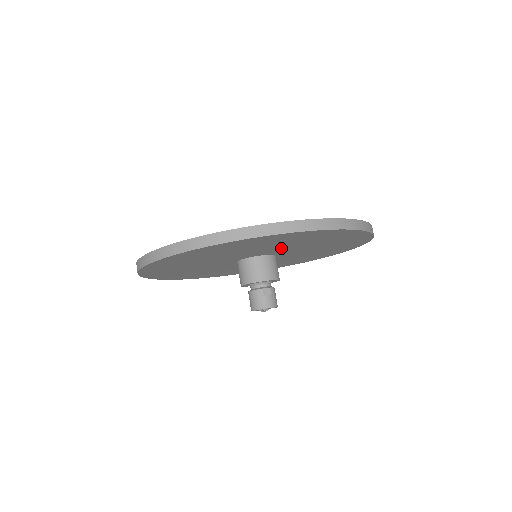
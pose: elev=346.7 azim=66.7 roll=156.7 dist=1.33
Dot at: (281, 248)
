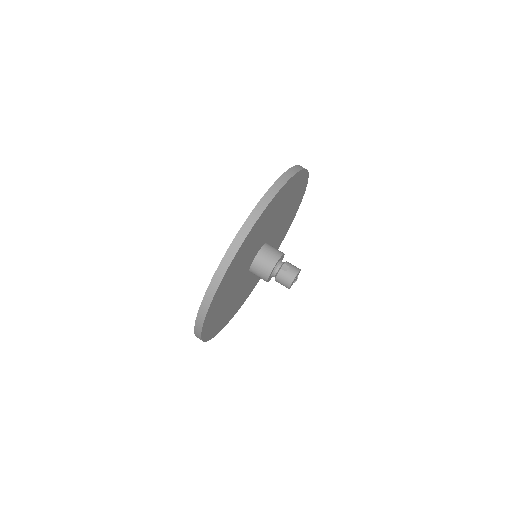
Dot at: (265, 233)
